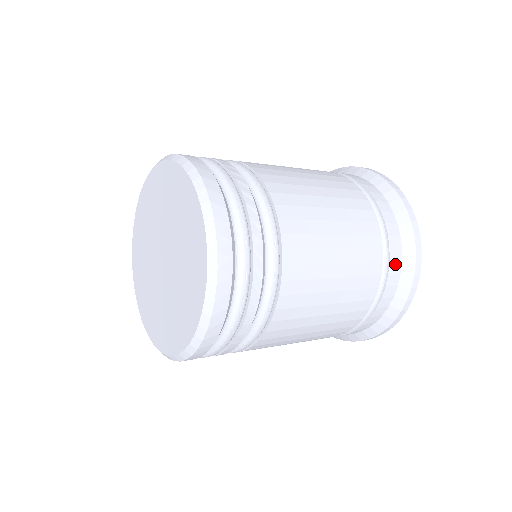
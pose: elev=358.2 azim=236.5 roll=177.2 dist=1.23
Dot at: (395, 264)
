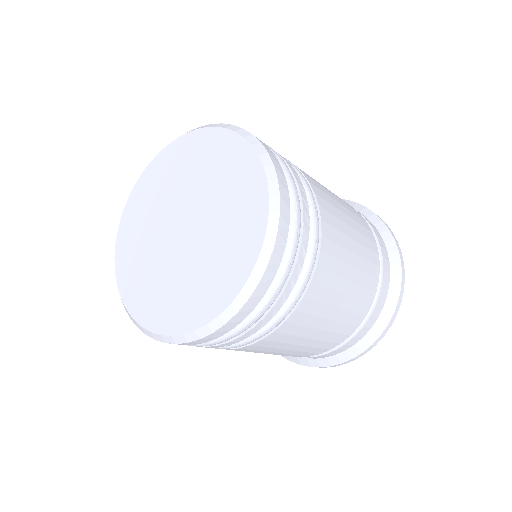
Dot at: (382, 298)
